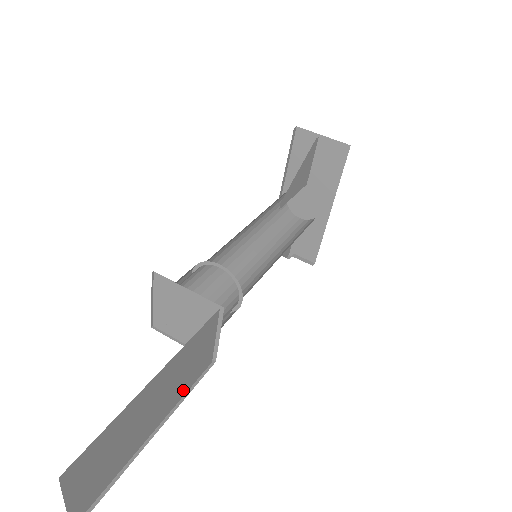
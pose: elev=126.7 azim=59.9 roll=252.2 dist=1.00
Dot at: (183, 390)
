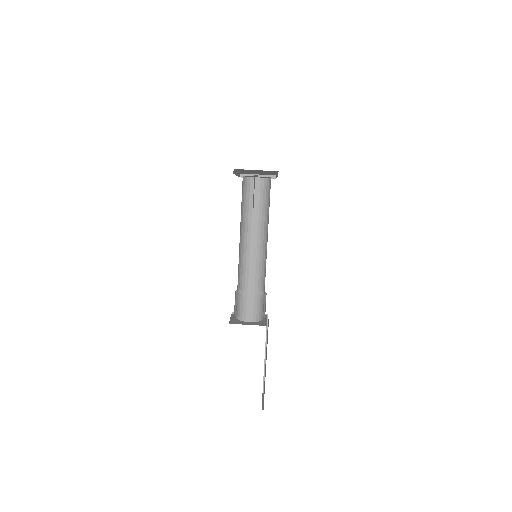
Dot at: (266, 338)
